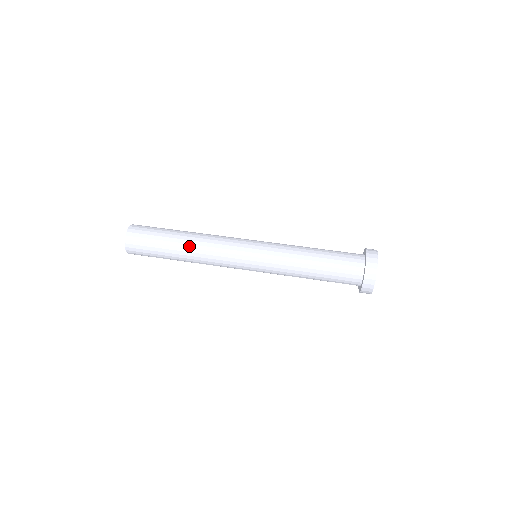
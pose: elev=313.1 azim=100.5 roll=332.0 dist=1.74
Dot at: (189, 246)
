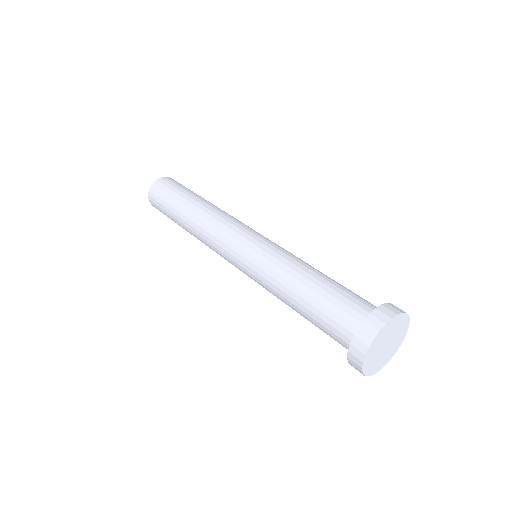
Dot at: (209, 204)
